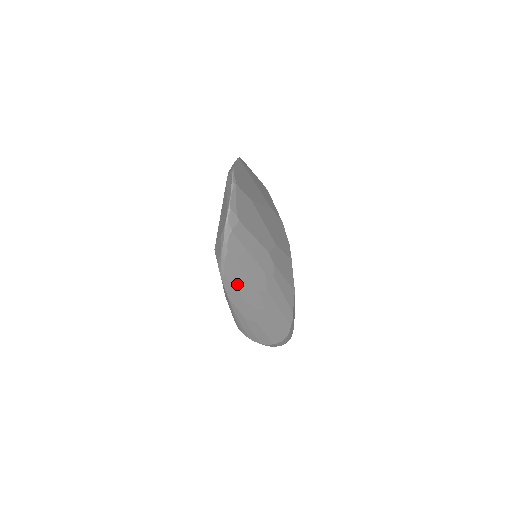
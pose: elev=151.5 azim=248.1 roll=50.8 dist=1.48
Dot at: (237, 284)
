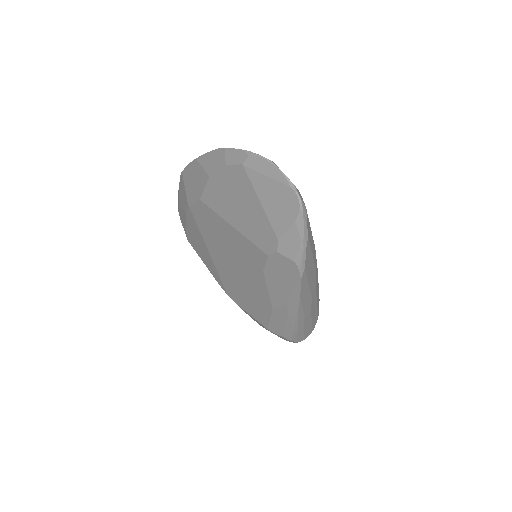
Dot at: (308, 274)
